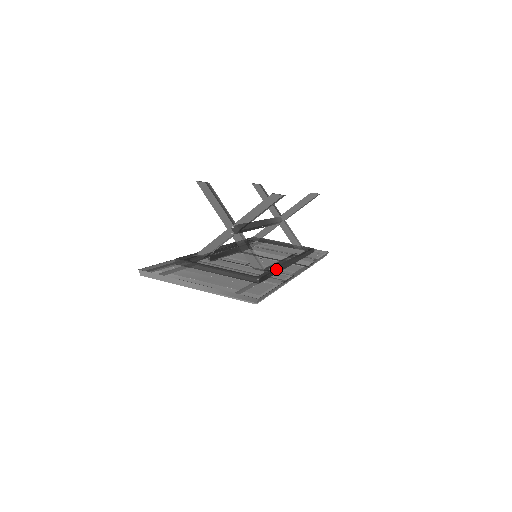
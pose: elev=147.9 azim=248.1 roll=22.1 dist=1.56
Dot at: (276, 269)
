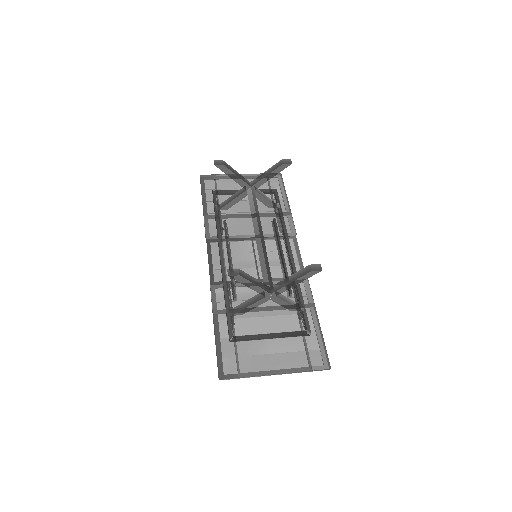
Dot at: (301, 293)
